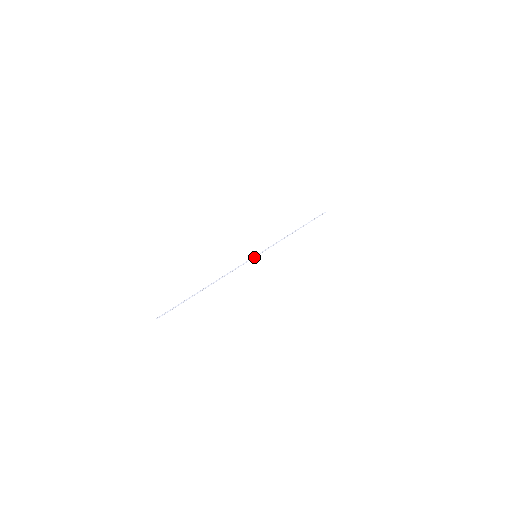
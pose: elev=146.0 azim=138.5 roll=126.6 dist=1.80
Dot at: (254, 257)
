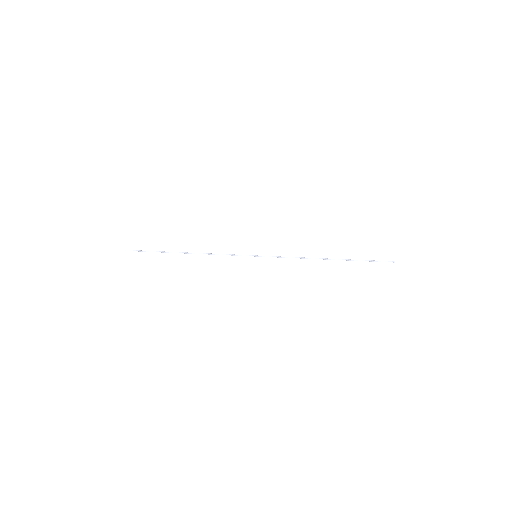
Dot at: occluded
